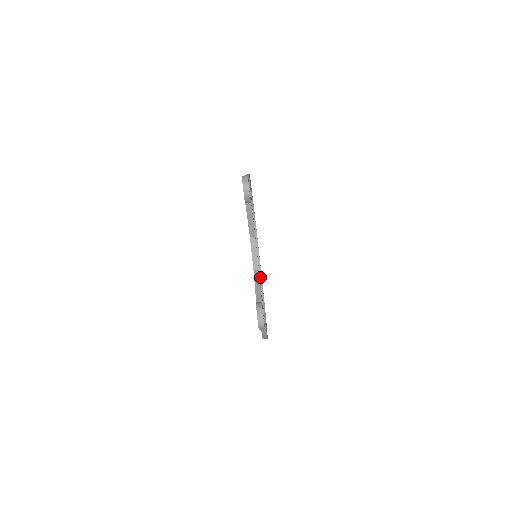
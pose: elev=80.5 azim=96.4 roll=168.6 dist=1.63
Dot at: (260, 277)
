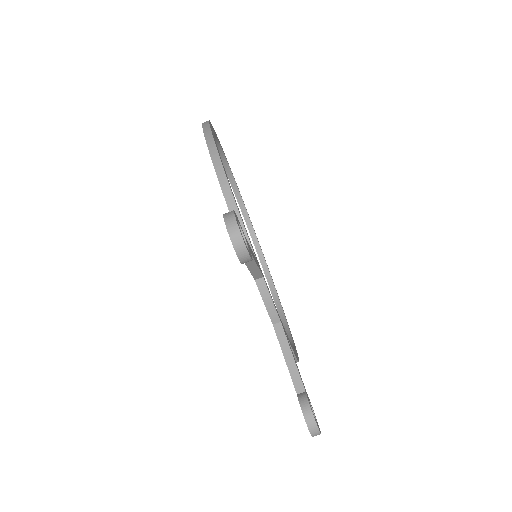
Dot at: (253, 235)
